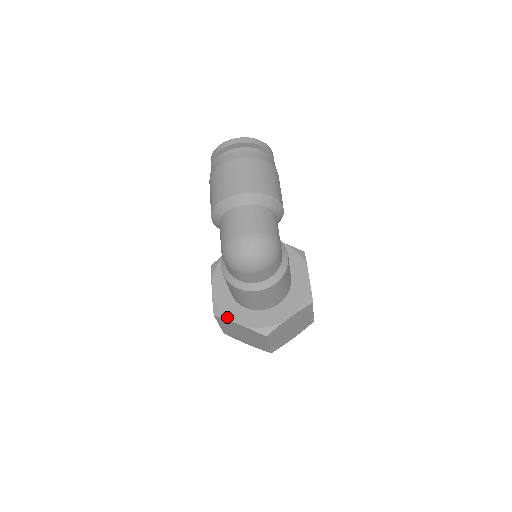
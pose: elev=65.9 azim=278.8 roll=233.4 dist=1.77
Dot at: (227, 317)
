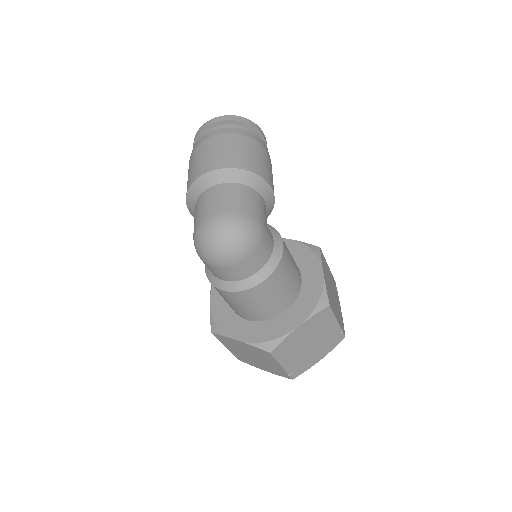
Dot at: (224, 333)
